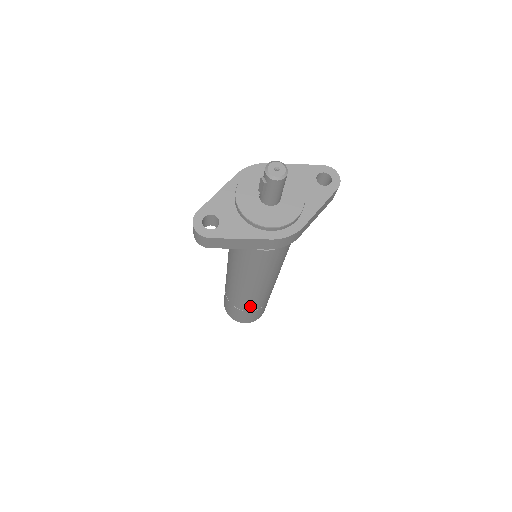
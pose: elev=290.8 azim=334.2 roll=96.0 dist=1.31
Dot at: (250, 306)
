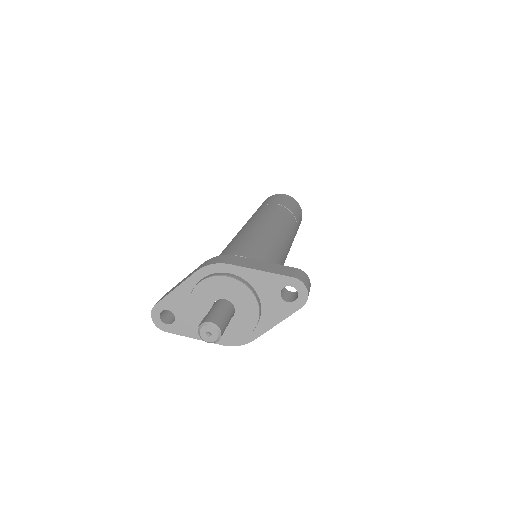
Dot at: occluded
